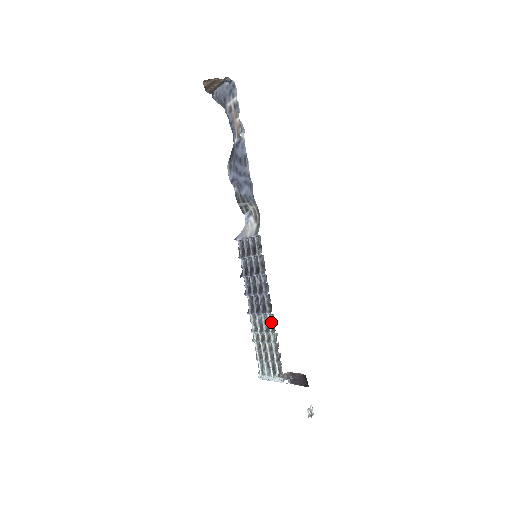
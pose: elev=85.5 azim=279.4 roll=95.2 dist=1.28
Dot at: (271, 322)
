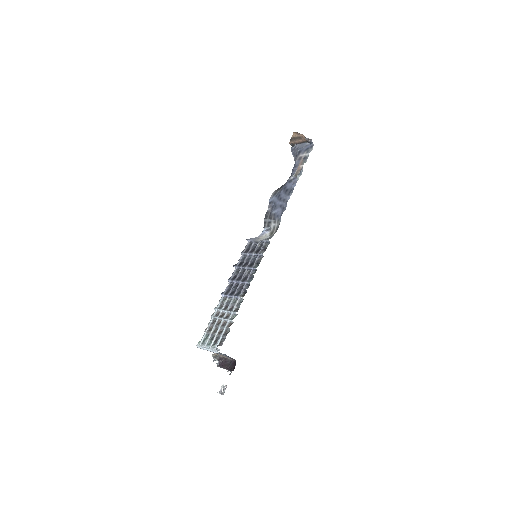
Dot at: (238, 304)
